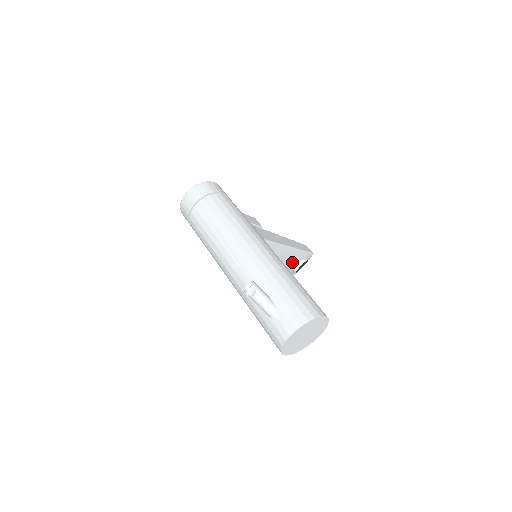
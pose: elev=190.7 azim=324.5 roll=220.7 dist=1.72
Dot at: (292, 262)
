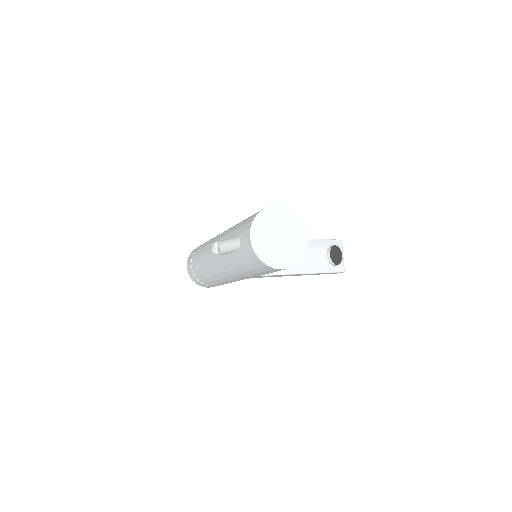
Dot at: (316, 253)
